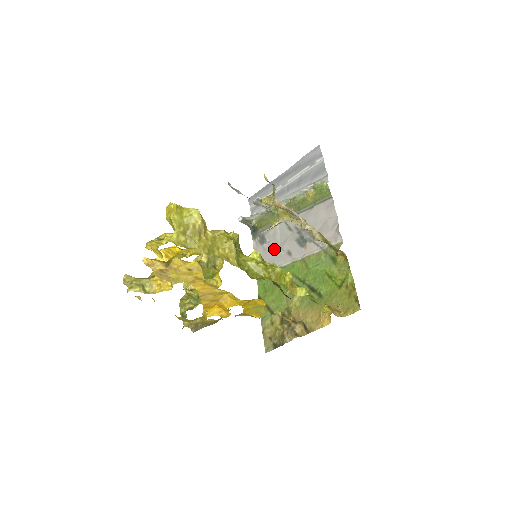
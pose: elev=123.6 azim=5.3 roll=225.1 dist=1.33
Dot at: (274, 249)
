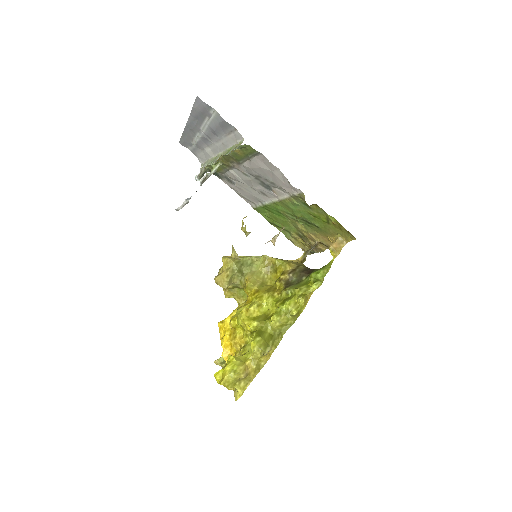
Dot at: (247, 189)
